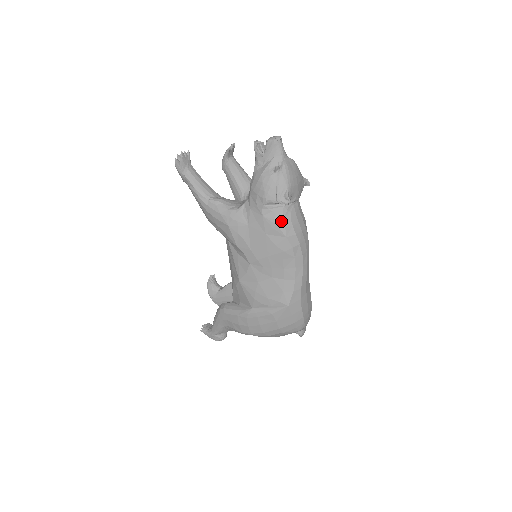
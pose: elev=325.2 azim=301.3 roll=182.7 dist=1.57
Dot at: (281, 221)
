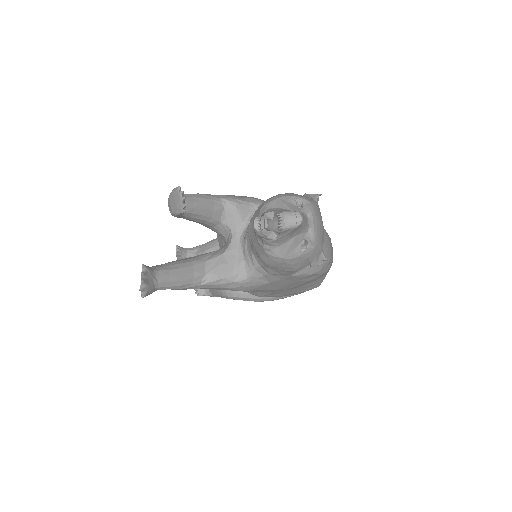
Dot at: (315, 269)
